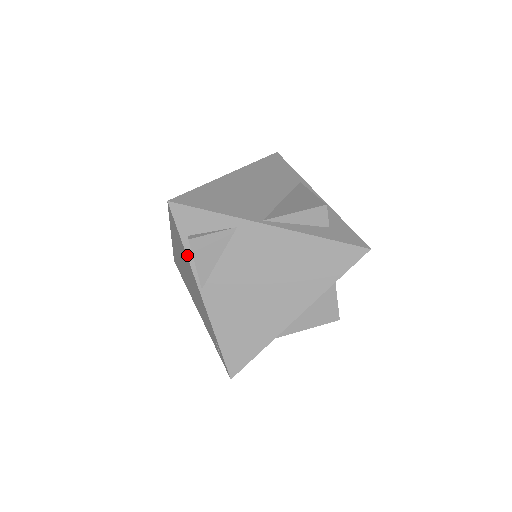
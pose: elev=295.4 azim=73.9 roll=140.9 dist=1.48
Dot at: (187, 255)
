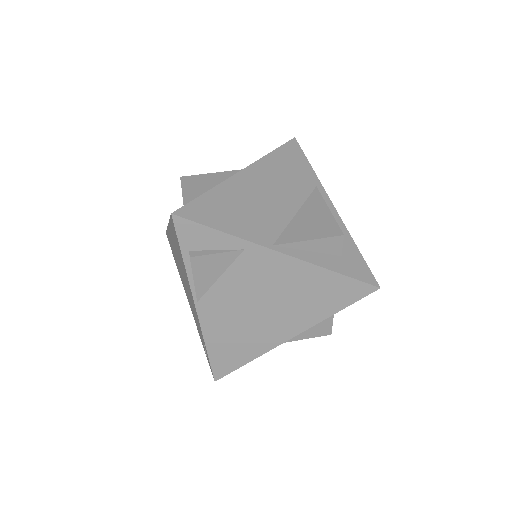
Dot at: (186, 269)
